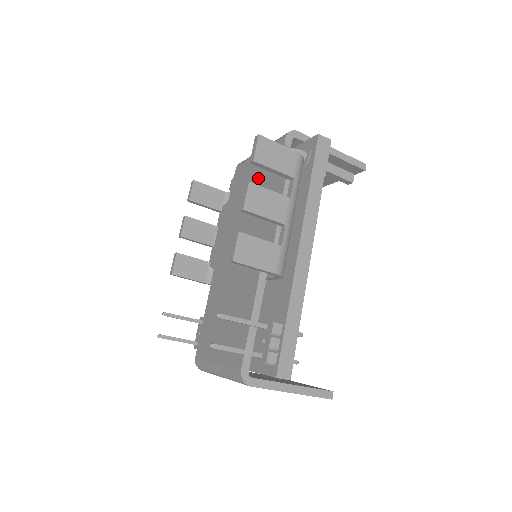
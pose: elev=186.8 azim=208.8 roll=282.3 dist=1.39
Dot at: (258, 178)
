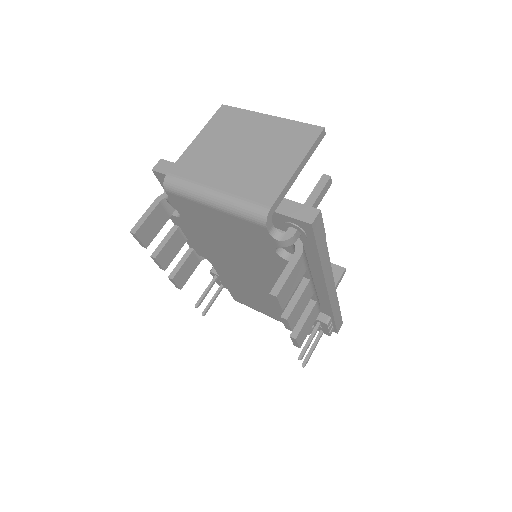
Dot at: (234, 234)
